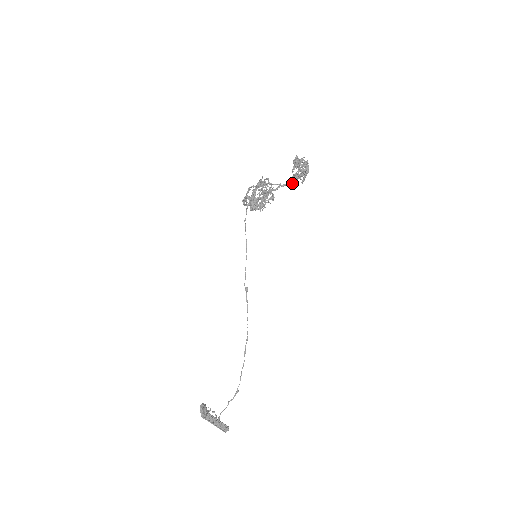
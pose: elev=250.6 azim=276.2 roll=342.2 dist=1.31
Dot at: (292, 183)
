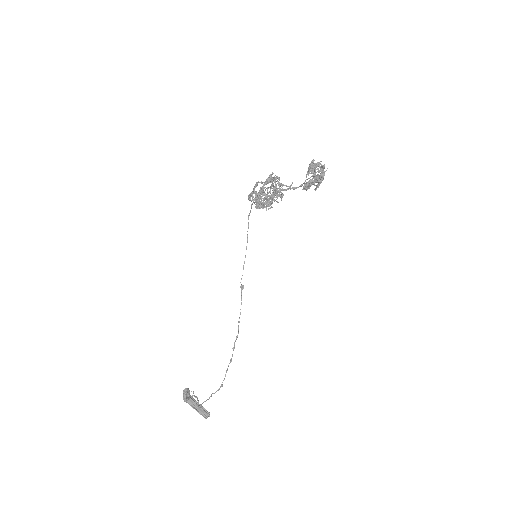
Dot at: (304, 189)
